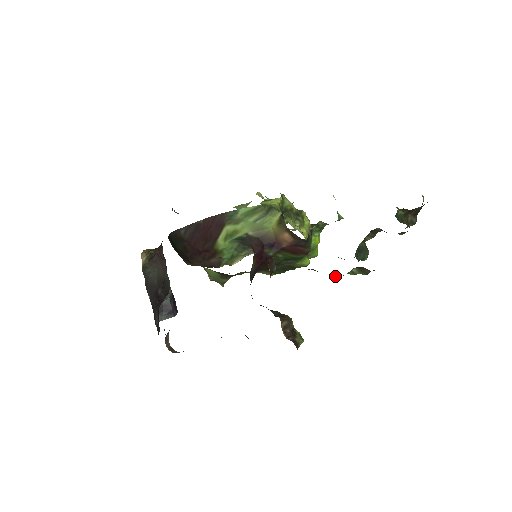
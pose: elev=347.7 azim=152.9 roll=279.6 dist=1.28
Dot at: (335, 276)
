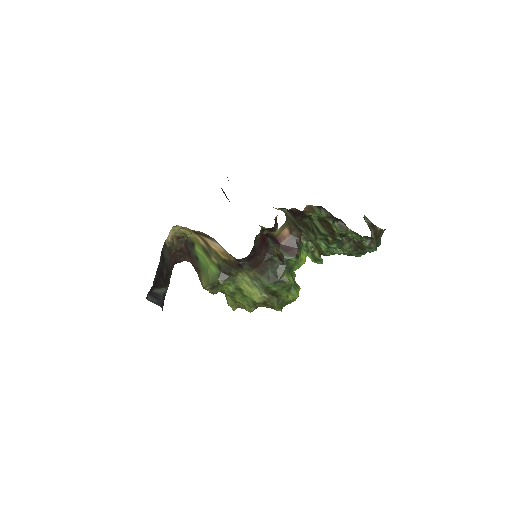
Dot at: (324, 211)
